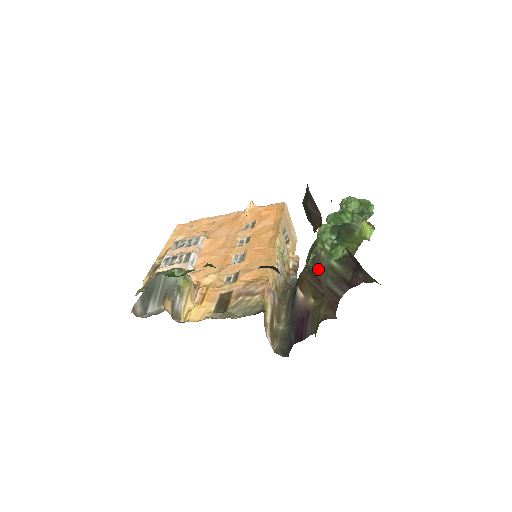
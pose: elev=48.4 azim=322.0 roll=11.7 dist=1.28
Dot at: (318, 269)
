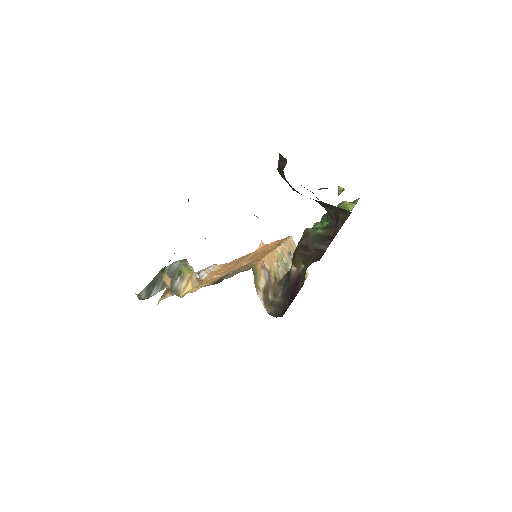
Dot at: (306, 240)
